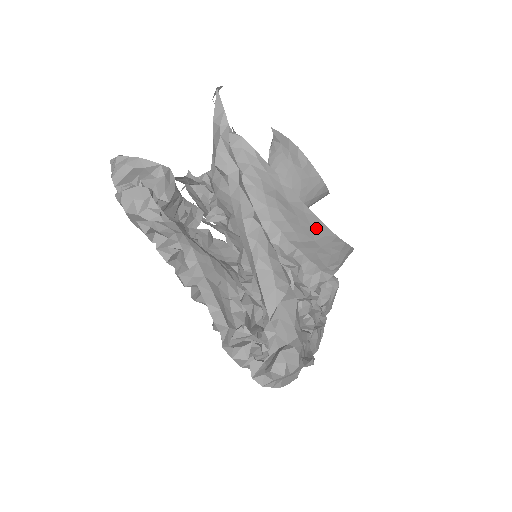
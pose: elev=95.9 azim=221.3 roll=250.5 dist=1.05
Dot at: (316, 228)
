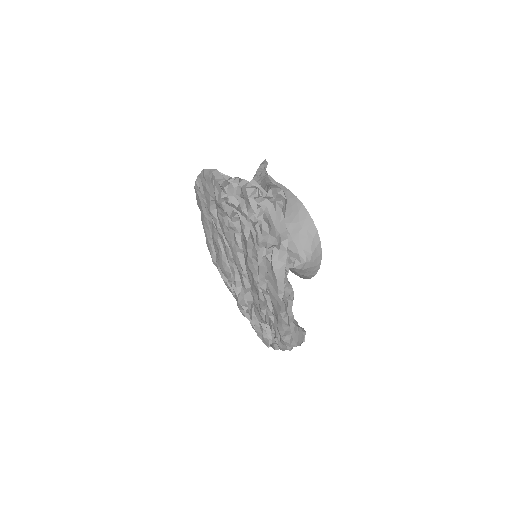
Dot at: (301, 212)
